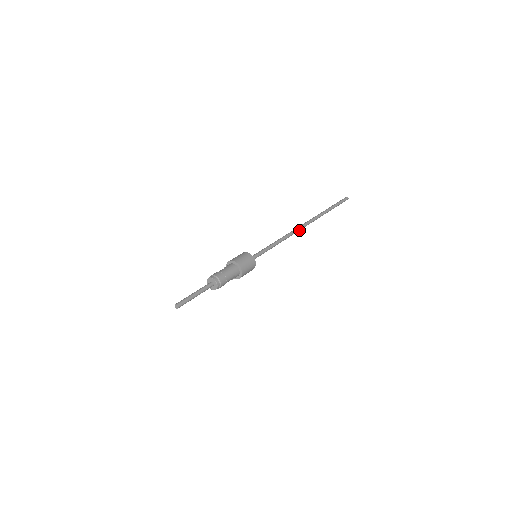
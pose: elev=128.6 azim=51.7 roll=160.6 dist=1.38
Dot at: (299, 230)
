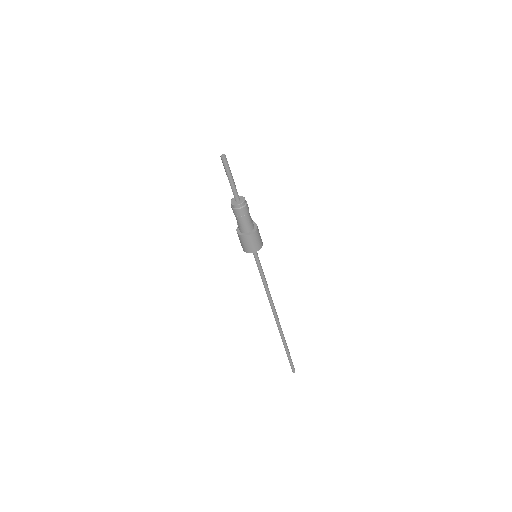
Dot at: (274, 310)
